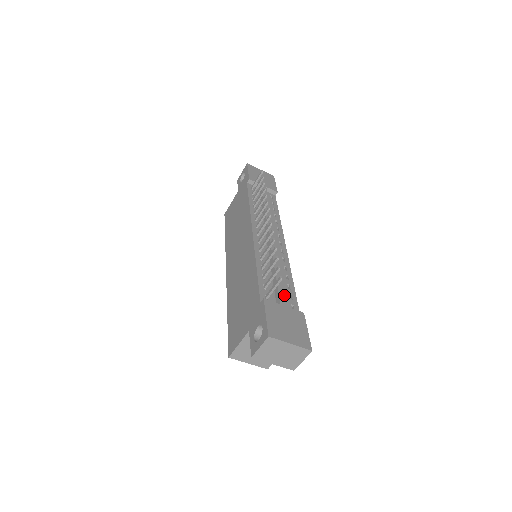
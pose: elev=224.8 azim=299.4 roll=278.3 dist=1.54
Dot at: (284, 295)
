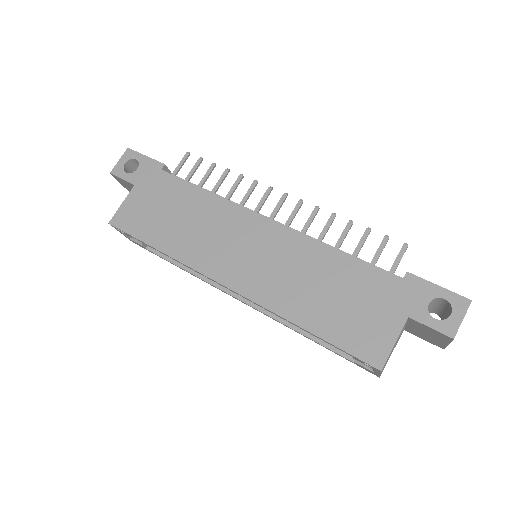
Dot at: occluded
